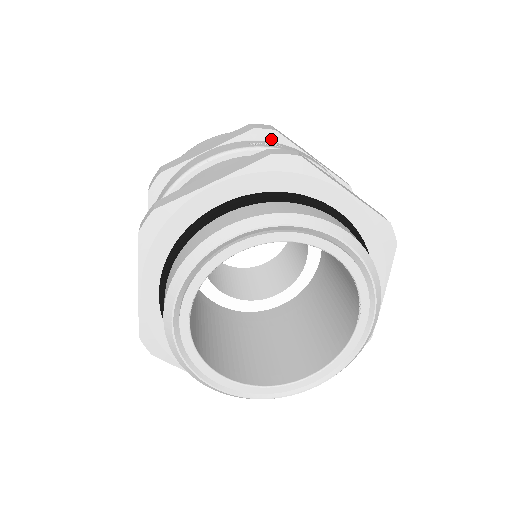
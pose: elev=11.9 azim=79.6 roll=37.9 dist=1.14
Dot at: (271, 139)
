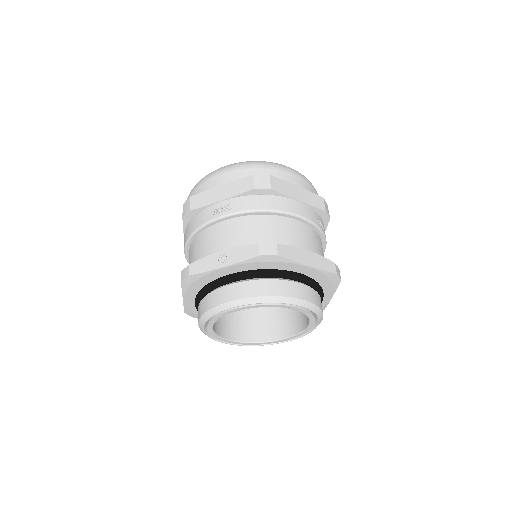
Dot at: (324, 220)
